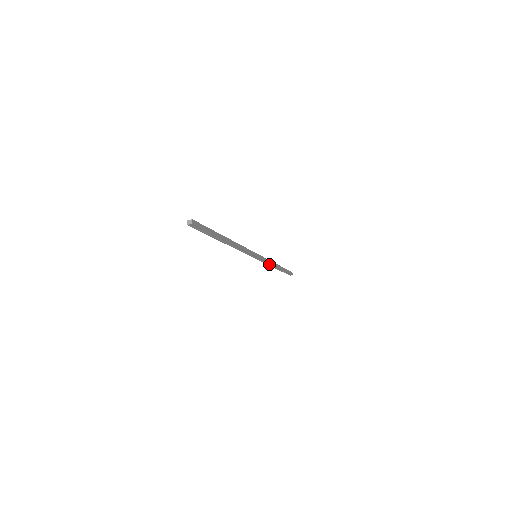
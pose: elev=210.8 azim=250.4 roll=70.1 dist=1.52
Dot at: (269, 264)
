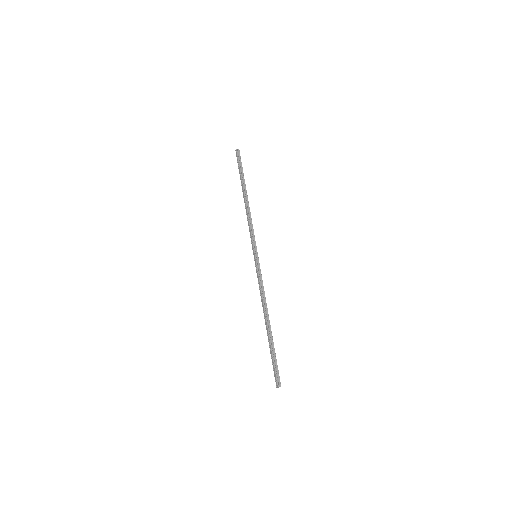
Dot at: (248, 219)
